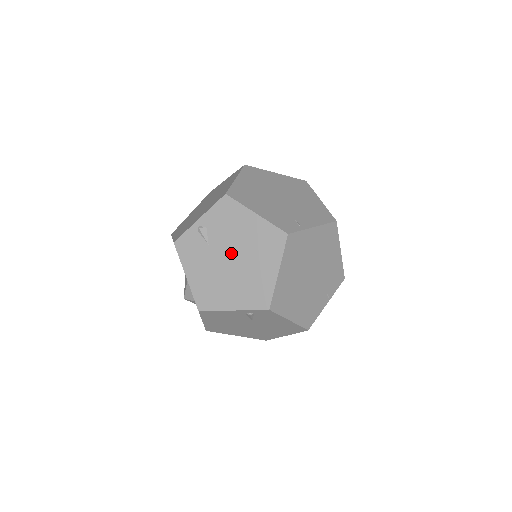
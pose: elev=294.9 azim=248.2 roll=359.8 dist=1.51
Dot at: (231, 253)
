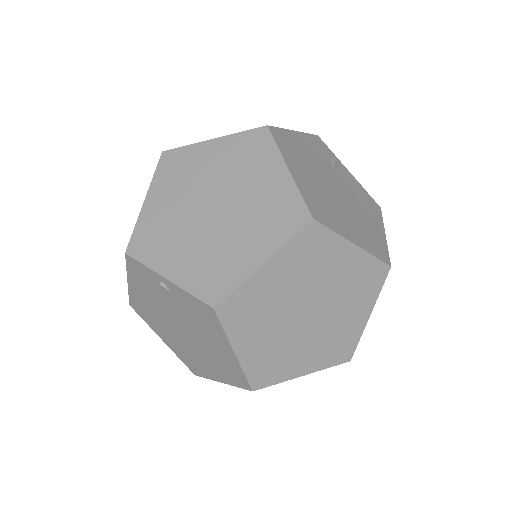
Dot at: (185, 329)
